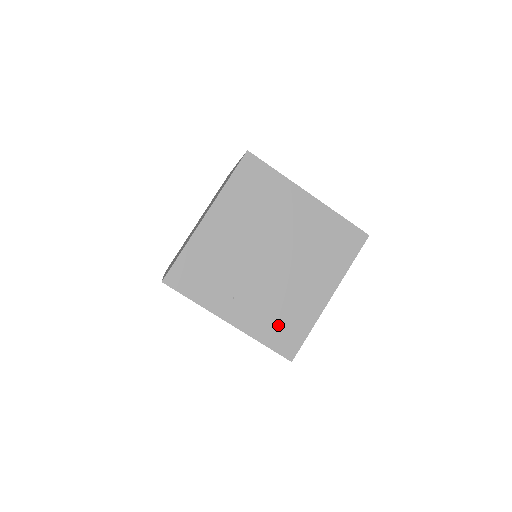
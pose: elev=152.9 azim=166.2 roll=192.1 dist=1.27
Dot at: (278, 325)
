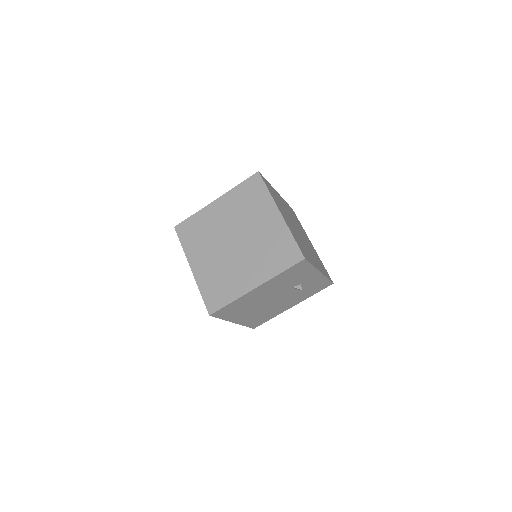
Dot at: (215, 287)
